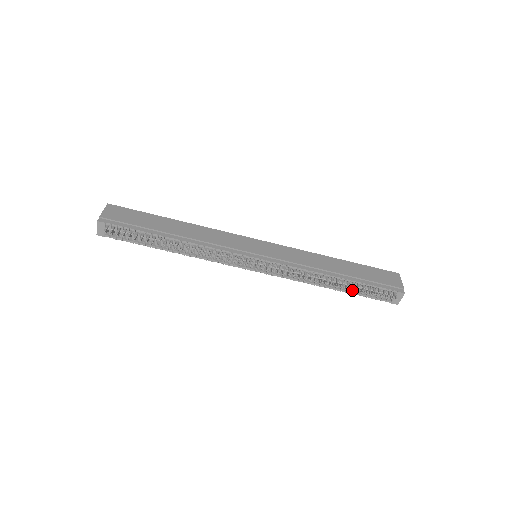
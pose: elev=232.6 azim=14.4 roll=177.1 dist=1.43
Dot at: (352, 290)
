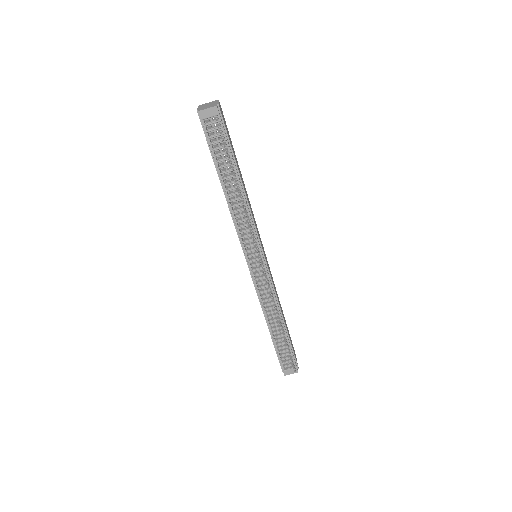
Dot at: (278, 341)
